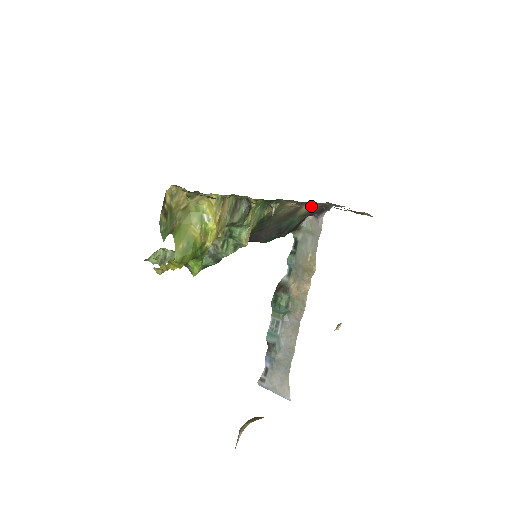
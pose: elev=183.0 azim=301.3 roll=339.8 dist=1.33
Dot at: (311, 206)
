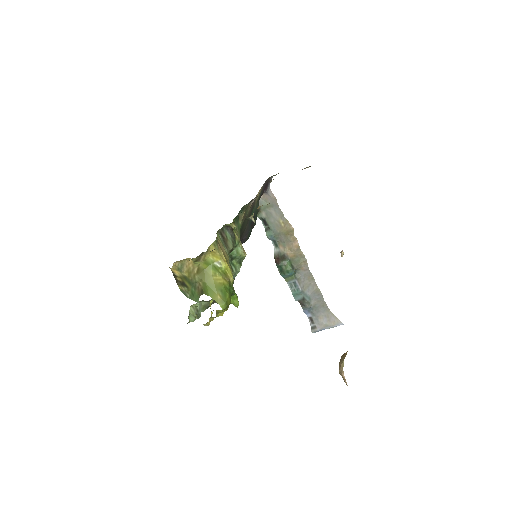
Dot at: (260, 190)
